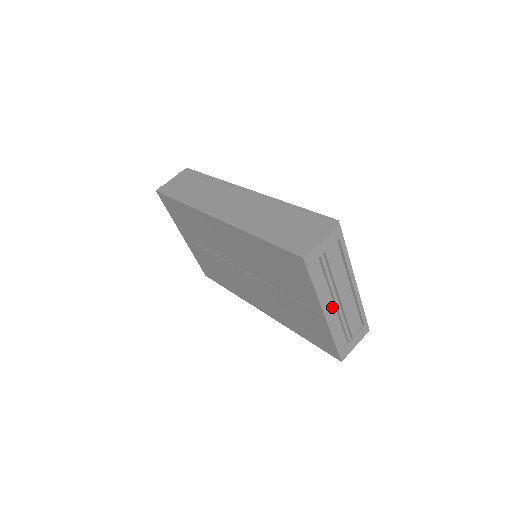
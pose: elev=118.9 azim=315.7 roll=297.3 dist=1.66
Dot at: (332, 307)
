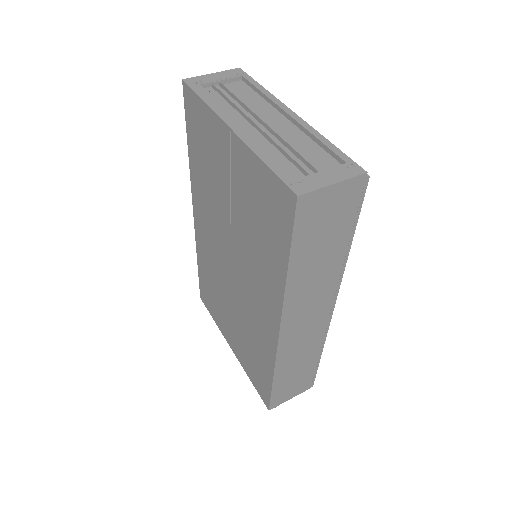
Dot at: (253, 131)
